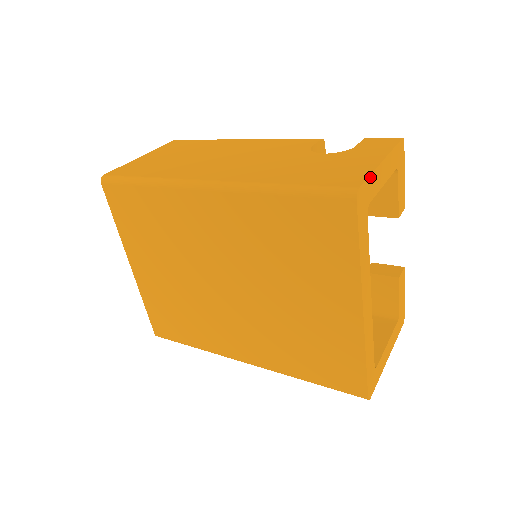
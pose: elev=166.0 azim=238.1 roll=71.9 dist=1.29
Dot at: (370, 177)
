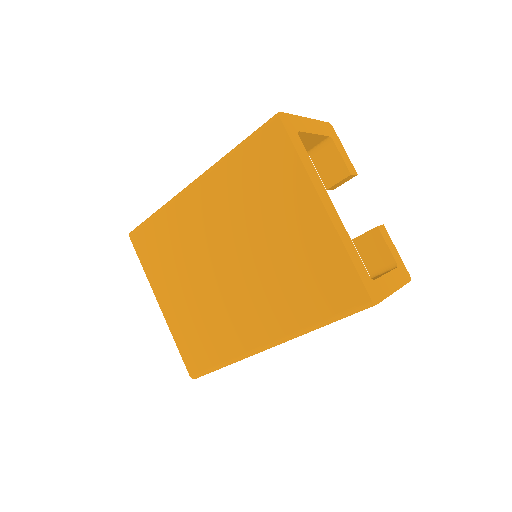
Dot at: (292, 116)
